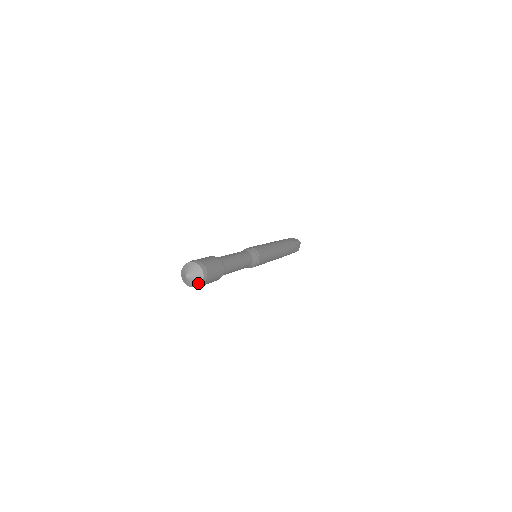
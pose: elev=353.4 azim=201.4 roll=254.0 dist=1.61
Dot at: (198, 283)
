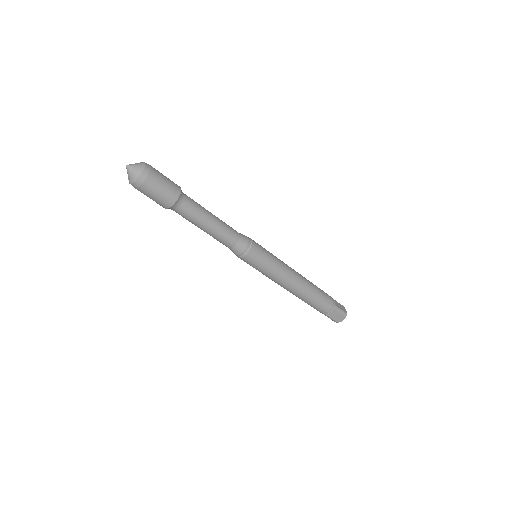
Dot at: (141, 168)
